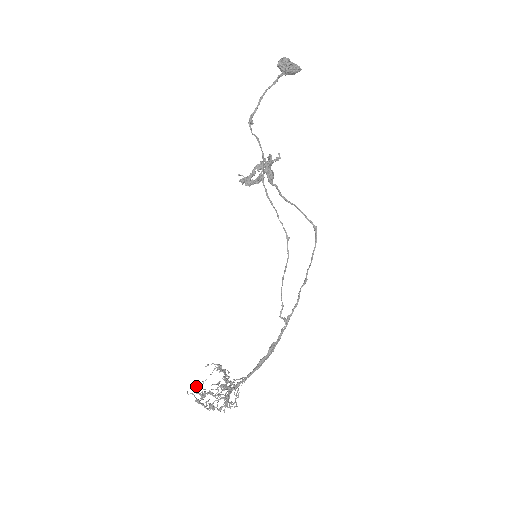
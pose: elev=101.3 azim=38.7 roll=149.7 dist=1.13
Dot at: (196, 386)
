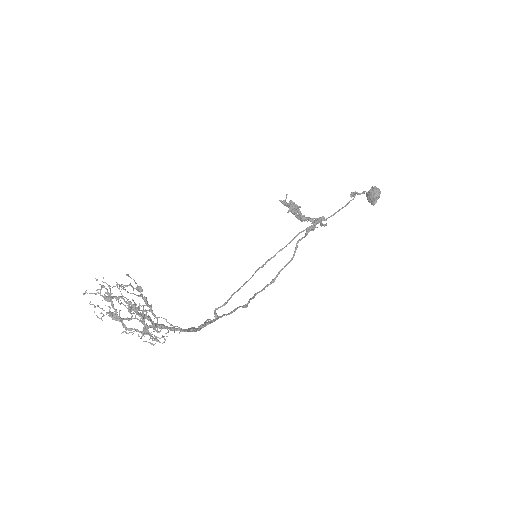
Dot at: occluded
